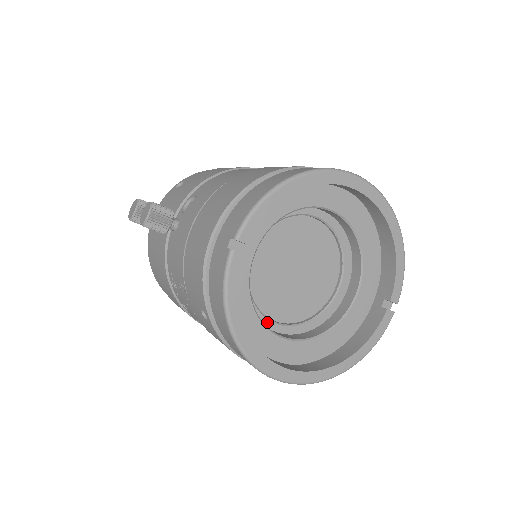
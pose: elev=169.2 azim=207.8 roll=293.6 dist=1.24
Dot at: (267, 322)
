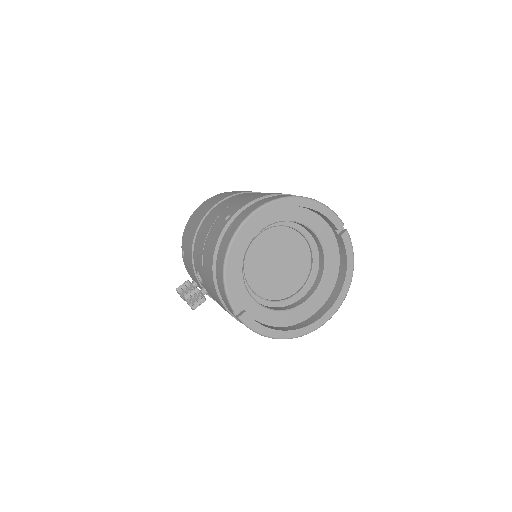
Dot at: (291, 300)
